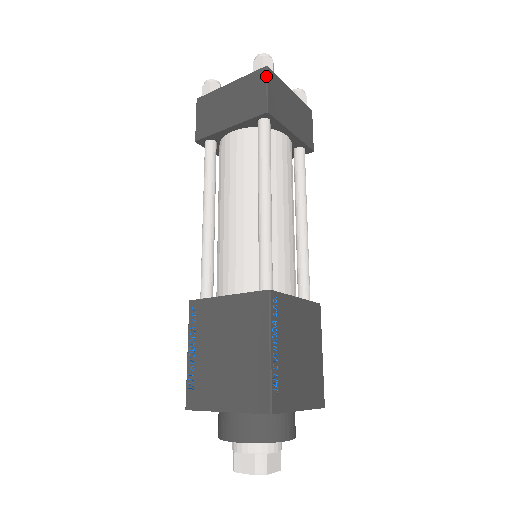
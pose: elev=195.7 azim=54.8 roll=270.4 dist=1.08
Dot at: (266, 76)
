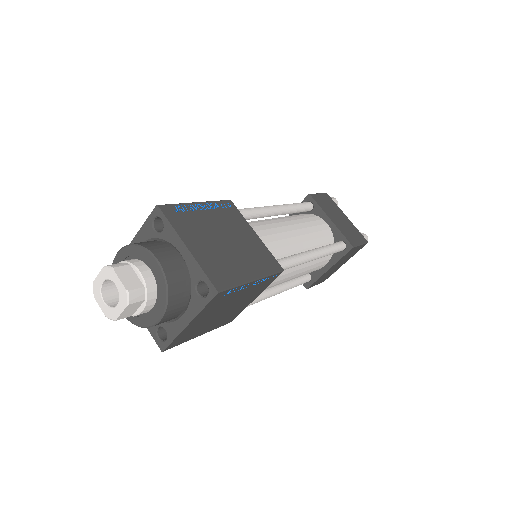
Dot at: (322, 193)
